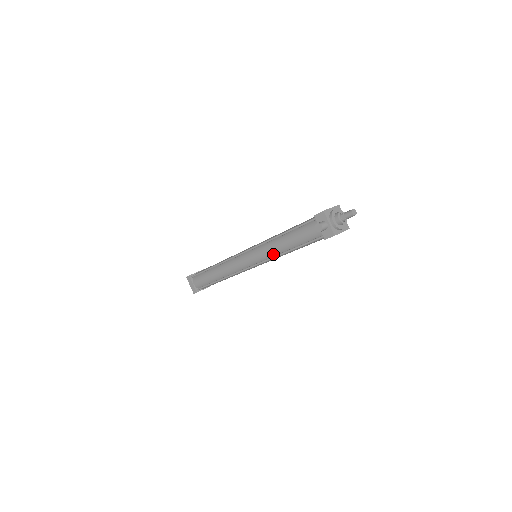
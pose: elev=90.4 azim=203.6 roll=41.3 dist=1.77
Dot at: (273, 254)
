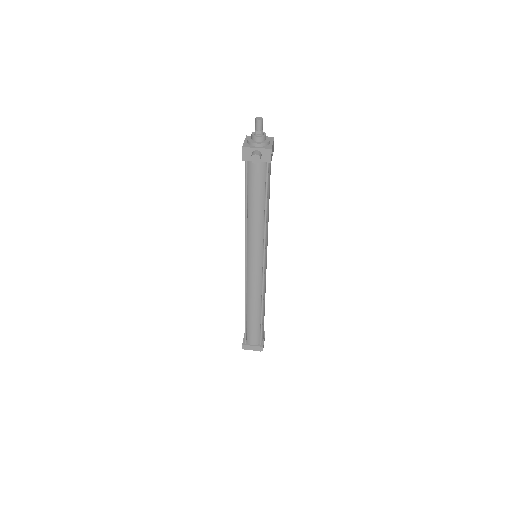
Dot at: (261, 232)
